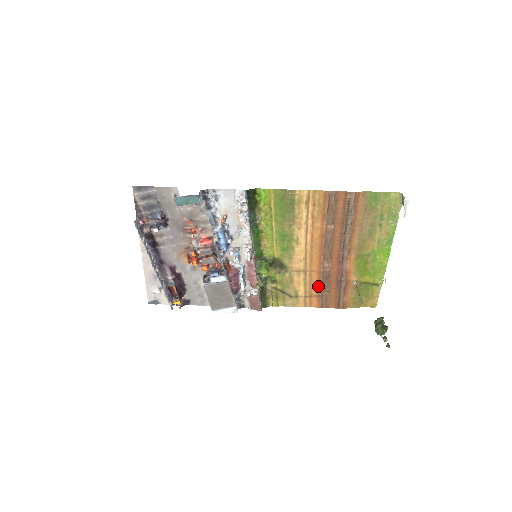
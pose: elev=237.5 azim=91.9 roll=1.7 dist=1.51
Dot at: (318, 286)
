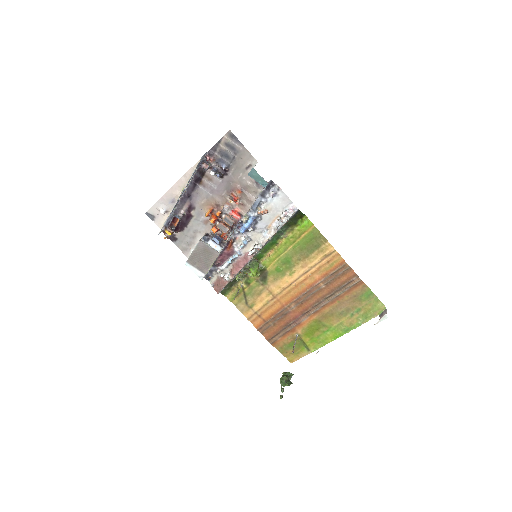
Dot at: (272, 314)
